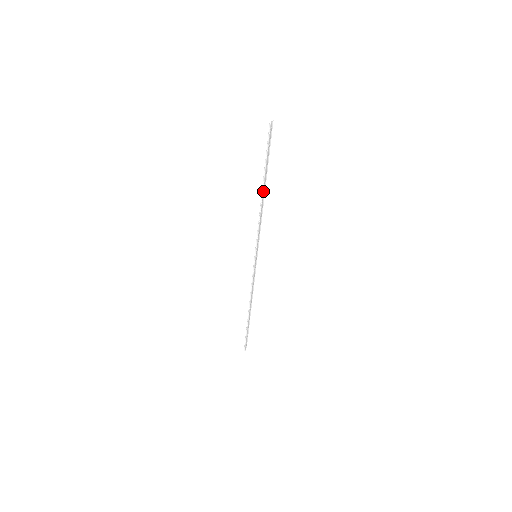
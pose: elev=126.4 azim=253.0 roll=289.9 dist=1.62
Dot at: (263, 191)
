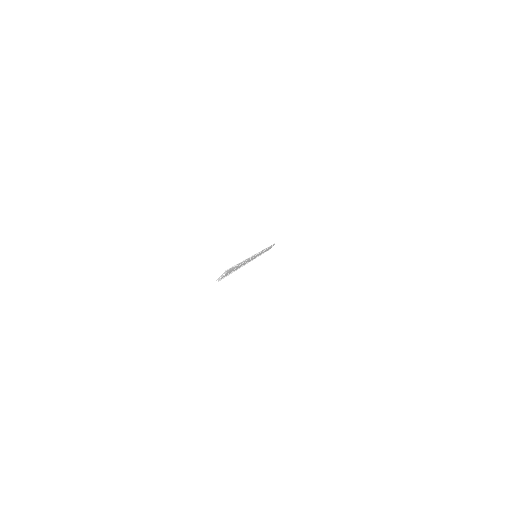
Dot at: (238, 268)
